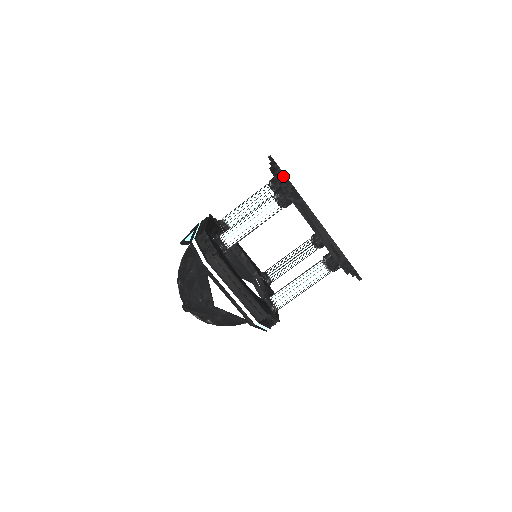
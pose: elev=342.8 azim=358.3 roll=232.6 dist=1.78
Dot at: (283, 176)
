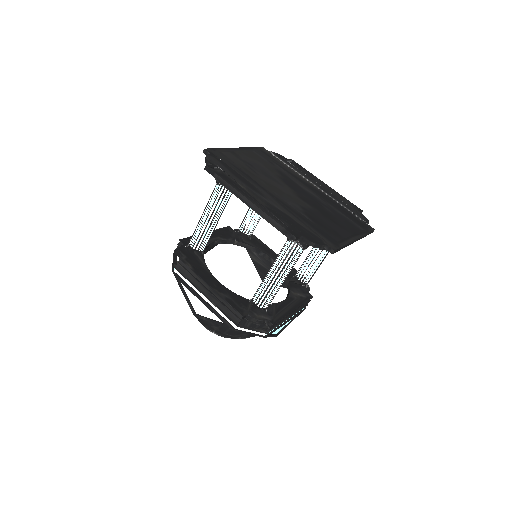
Dot at: (205, 158)
